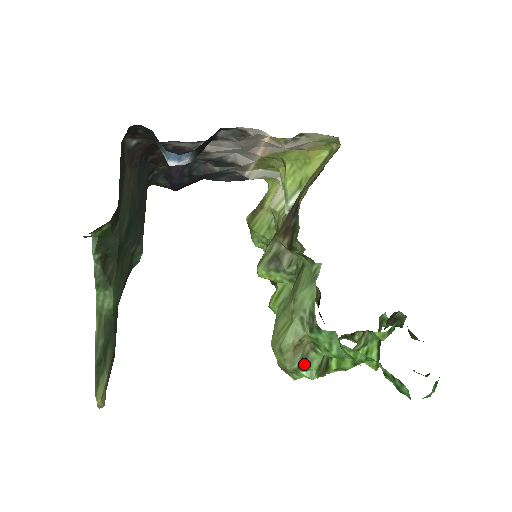
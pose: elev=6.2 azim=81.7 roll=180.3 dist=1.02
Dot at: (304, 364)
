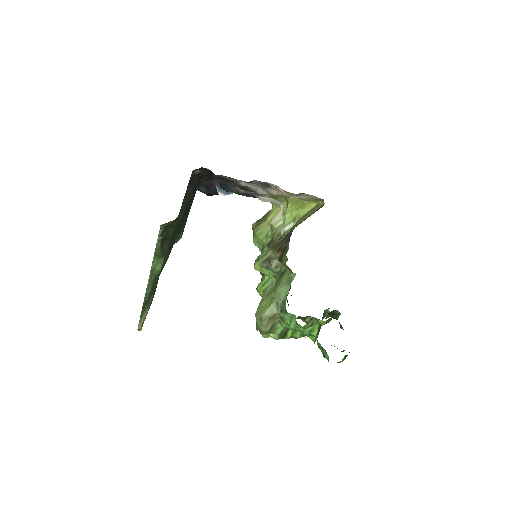
Dot at: (272, 330)
